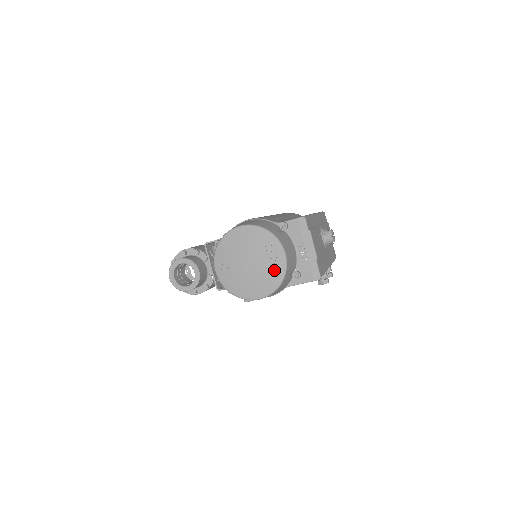
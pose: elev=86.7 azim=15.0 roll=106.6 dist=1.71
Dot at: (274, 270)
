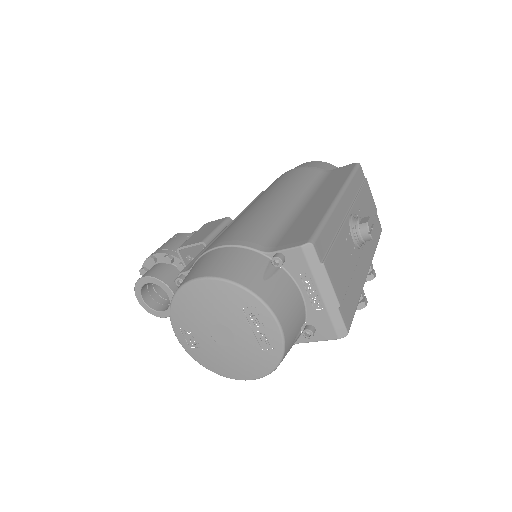
Dot at: (264, 347)
